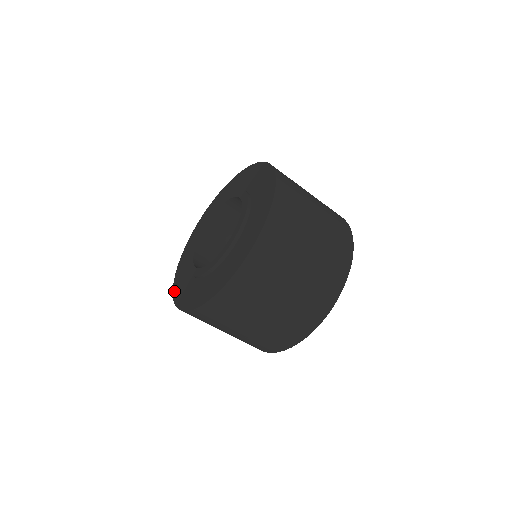
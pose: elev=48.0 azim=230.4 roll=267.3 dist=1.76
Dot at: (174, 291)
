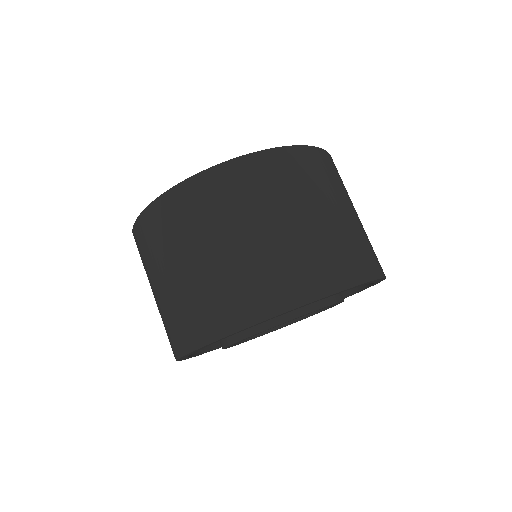
Dot at: occluded
